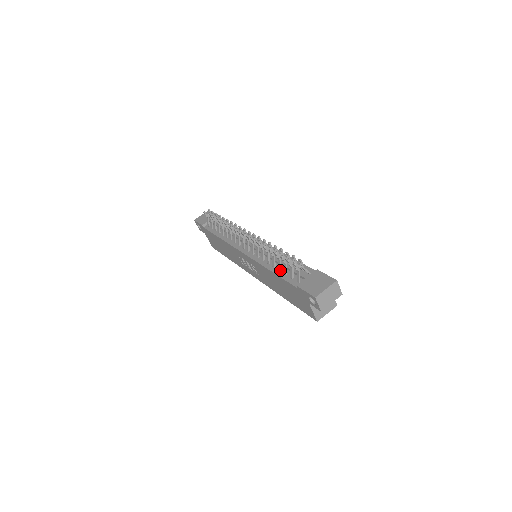
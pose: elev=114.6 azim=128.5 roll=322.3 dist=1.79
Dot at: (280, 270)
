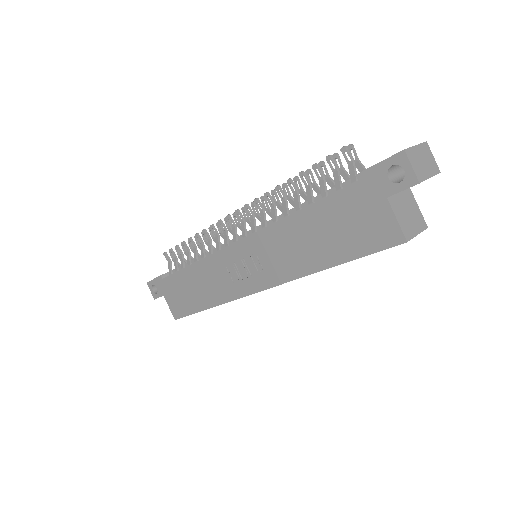
Dot at: (312, 202)
